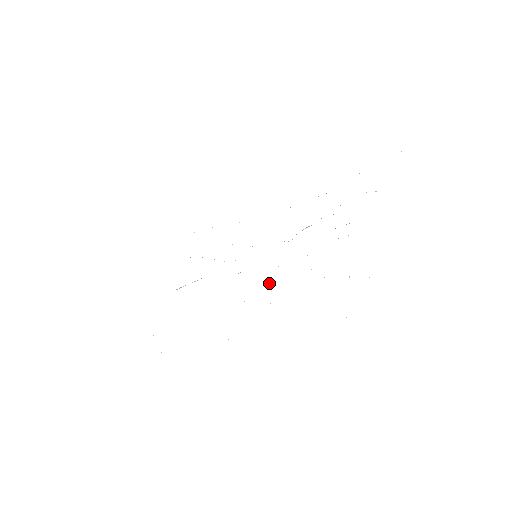
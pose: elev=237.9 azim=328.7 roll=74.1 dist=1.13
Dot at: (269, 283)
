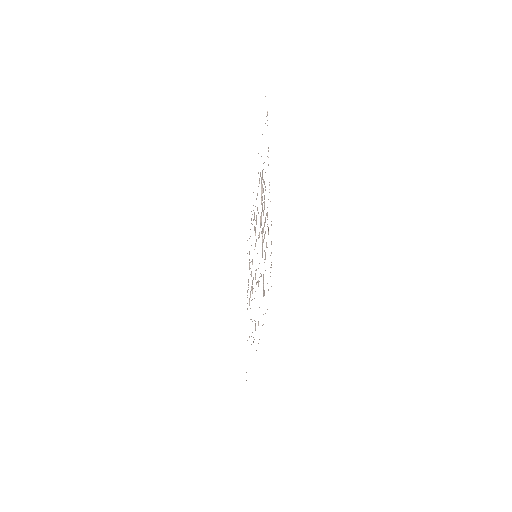
Dot at: (258, 284)
